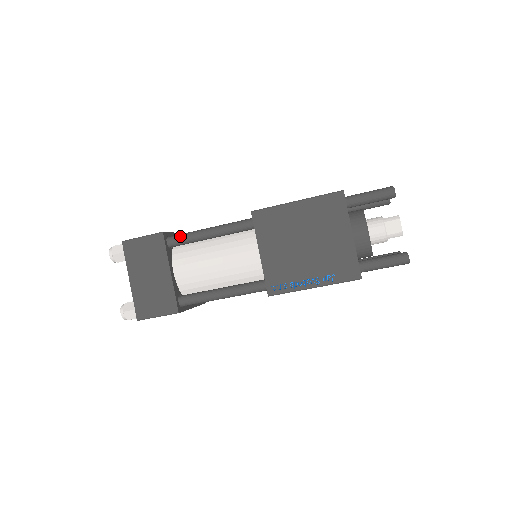
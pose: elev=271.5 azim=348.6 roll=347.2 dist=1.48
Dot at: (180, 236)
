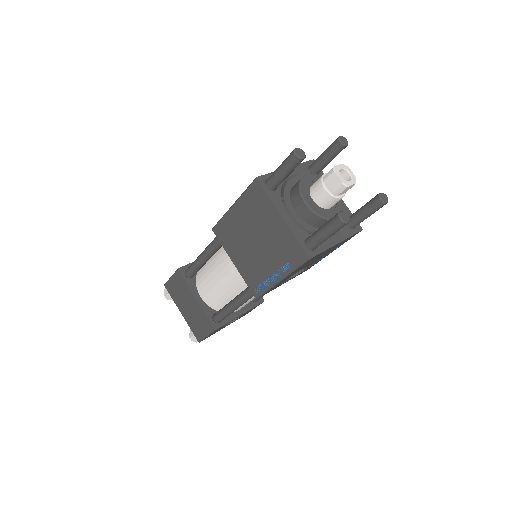
Dot at: (190, 267)
